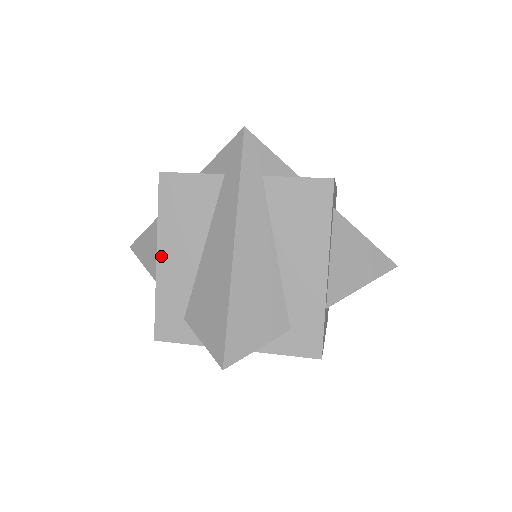
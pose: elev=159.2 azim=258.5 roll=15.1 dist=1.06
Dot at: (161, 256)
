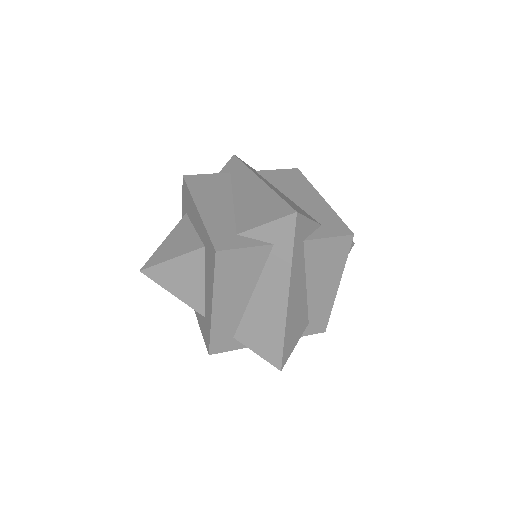
Dot at: (216, 306)
